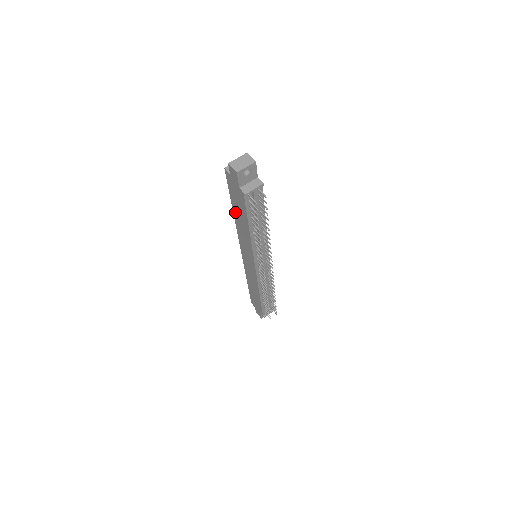
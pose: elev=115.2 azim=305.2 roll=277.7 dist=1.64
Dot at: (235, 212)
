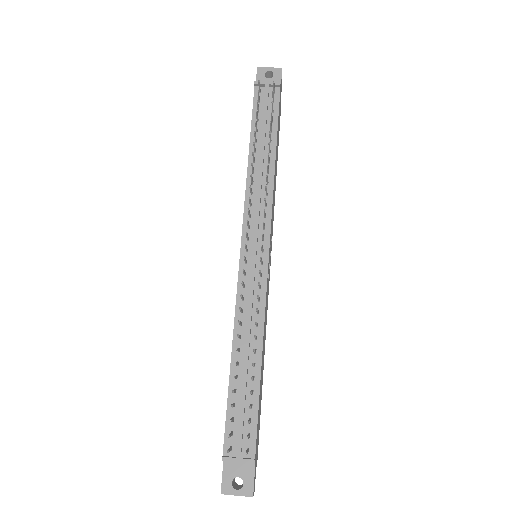
Dot at: occluded
